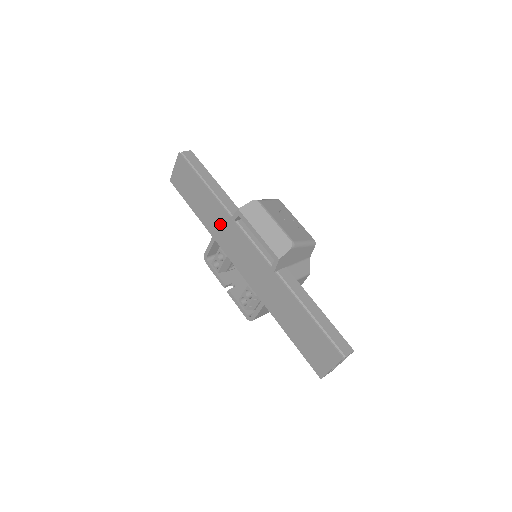
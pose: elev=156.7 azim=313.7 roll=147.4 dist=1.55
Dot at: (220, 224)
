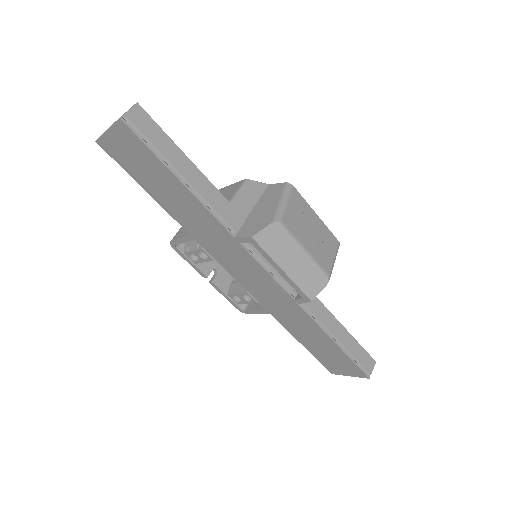
Dot at: (210, 233)
